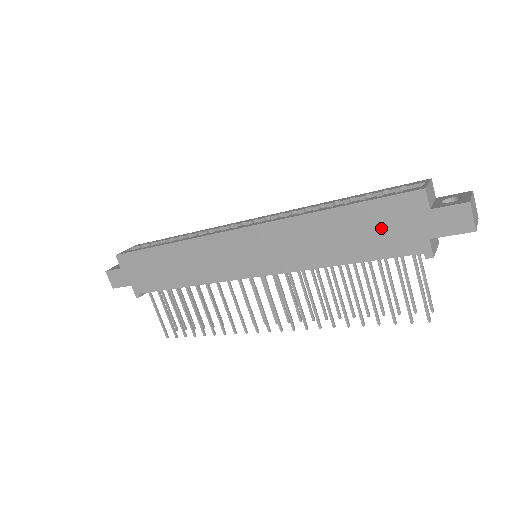
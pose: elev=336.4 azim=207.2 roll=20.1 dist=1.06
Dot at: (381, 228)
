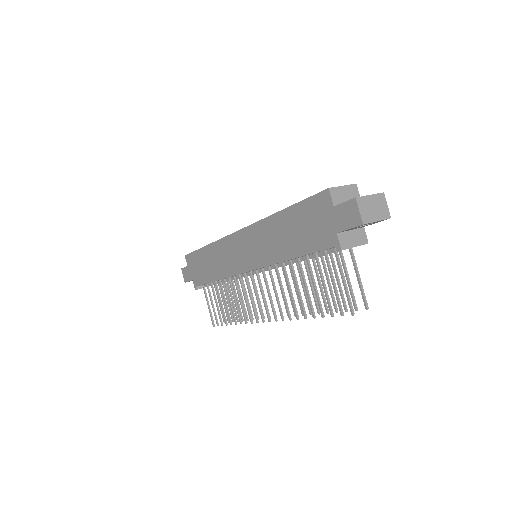
Dot at: (309, 225)
